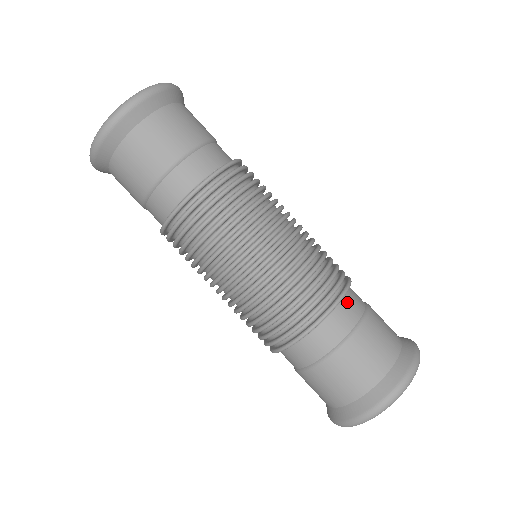
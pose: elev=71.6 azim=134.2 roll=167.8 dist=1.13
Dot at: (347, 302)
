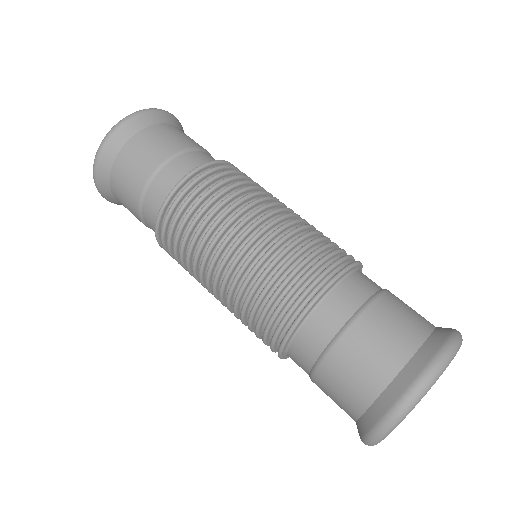
Dot at: (313, 322)
